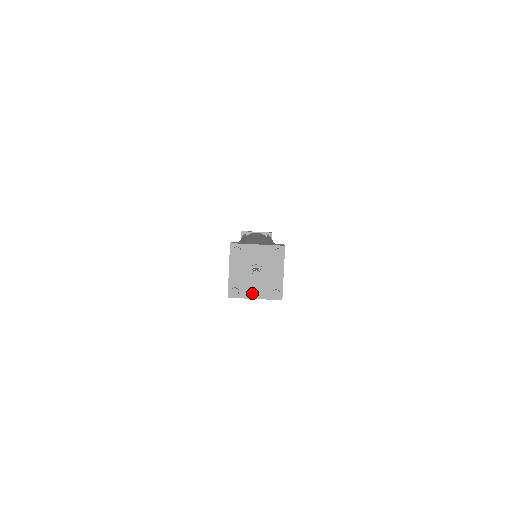
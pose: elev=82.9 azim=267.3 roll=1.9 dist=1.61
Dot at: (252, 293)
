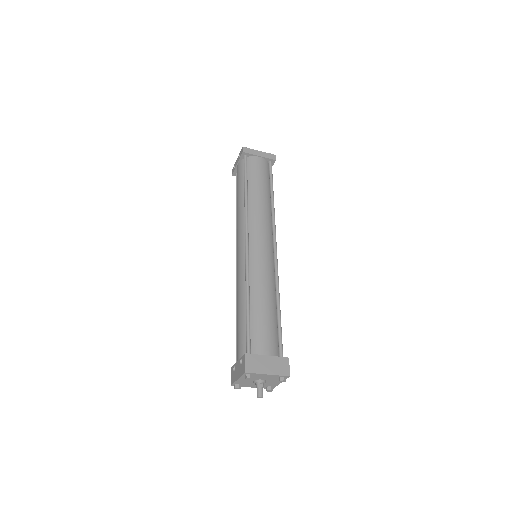
Dot at: (251, 386)
